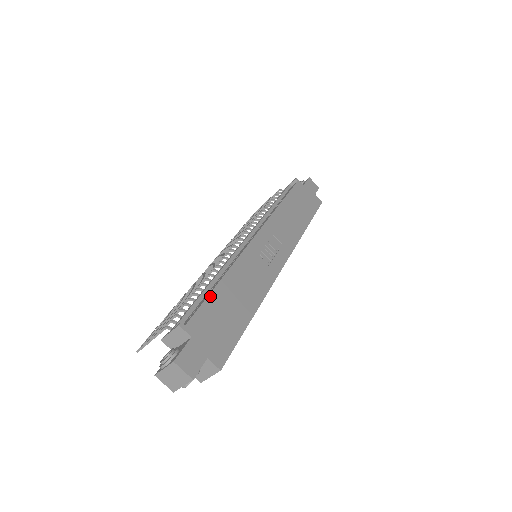
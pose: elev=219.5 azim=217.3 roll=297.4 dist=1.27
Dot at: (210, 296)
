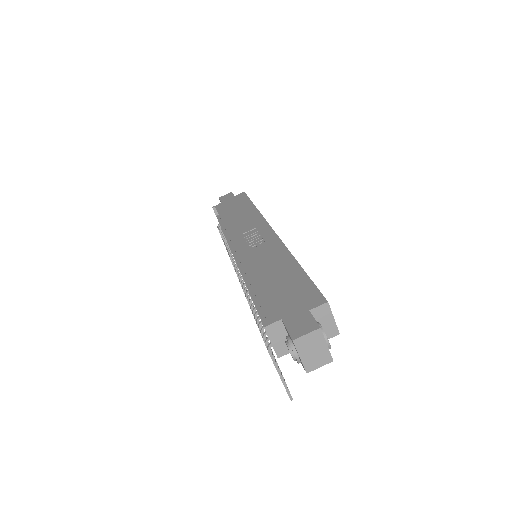
Dot at: (257, 295)
